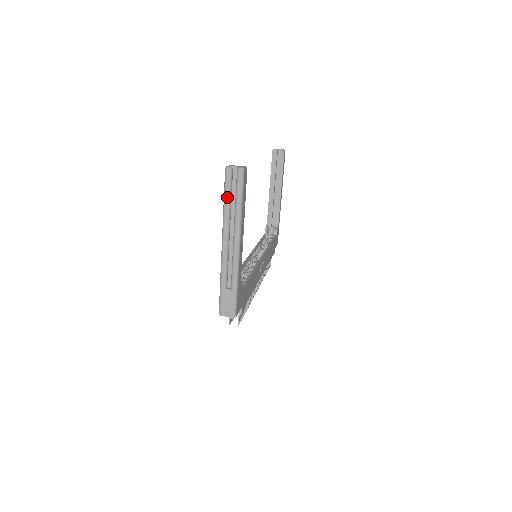
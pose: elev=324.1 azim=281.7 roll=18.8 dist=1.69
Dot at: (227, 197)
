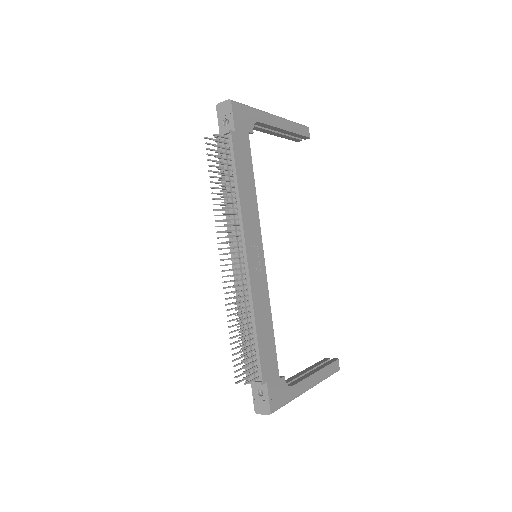
Dot at: occluded
